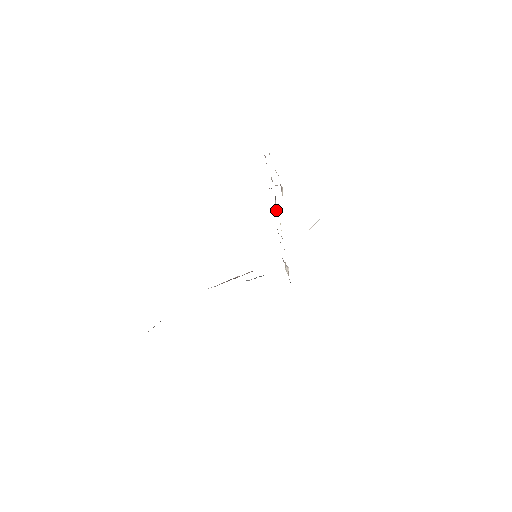
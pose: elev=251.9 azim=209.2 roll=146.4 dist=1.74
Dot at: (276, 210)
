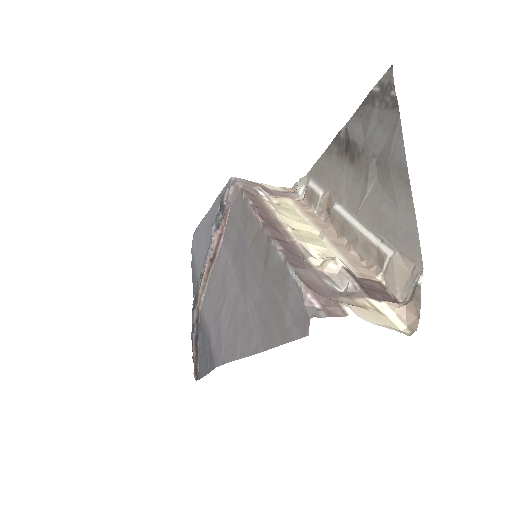
Dot at: (309, 254)
